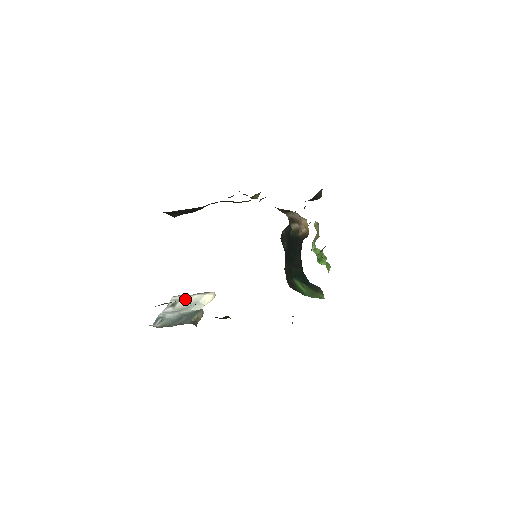
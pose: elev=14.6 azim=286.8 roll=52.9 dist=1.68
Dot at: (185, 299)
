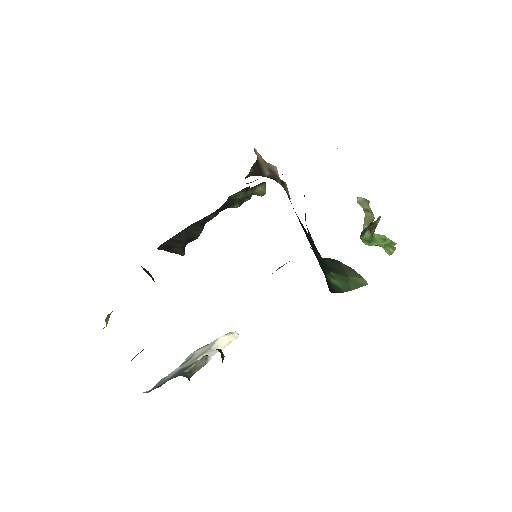
Dot at: (200, 351)
